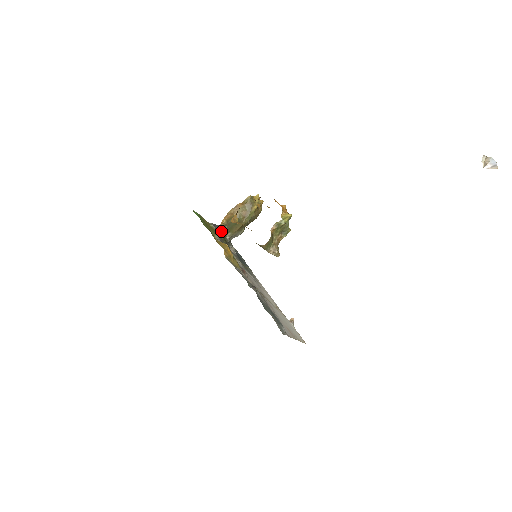
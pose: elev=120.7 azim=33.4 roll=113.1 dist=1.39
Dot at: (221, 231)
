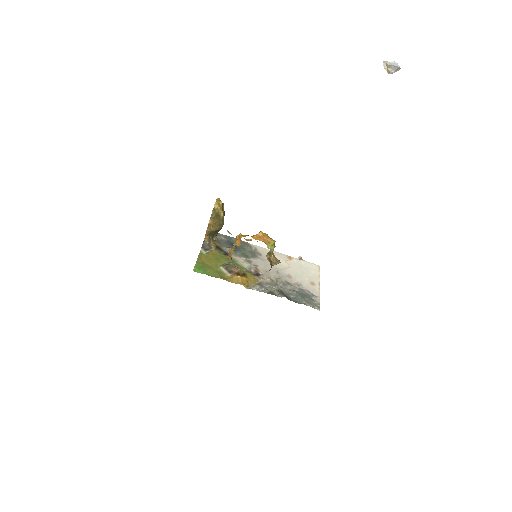
Dot at: (210, 245)
